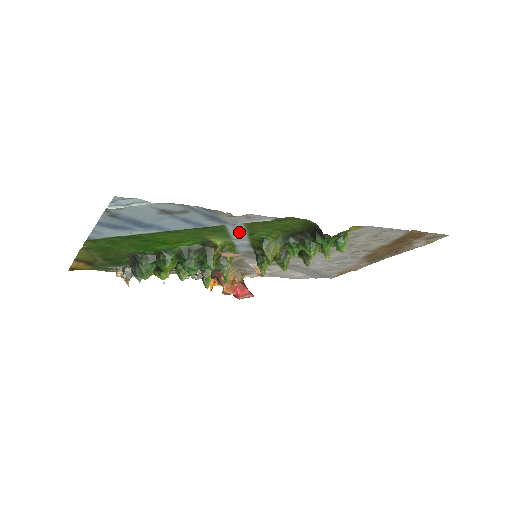
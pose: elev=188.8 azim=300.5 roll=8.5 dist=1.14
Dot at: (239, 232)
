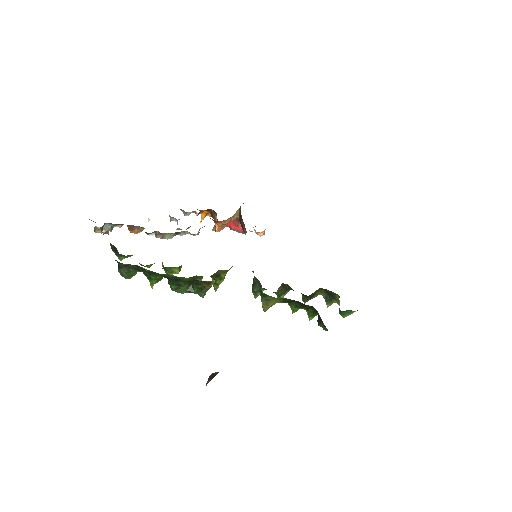
Dot at: occluded
